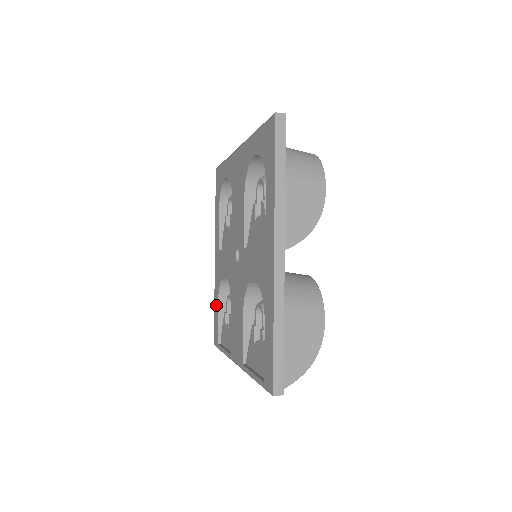
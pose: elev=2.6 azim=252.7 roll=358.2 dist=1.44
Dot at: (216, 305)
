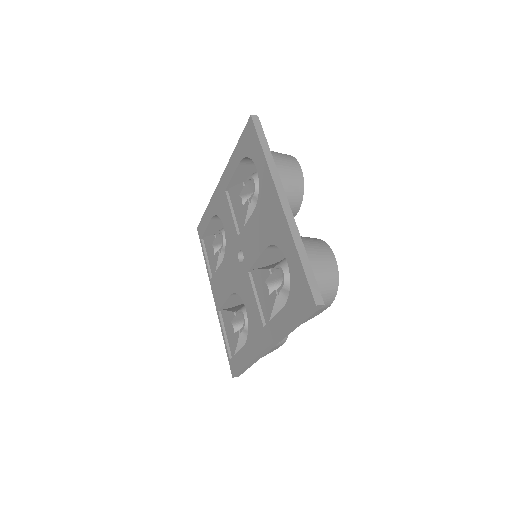
Dot at: (208, 215)
